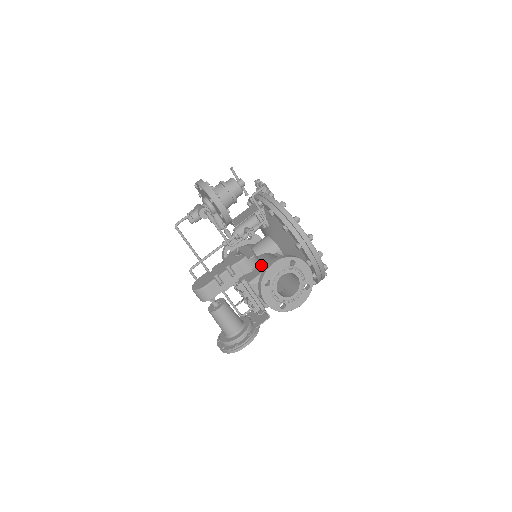
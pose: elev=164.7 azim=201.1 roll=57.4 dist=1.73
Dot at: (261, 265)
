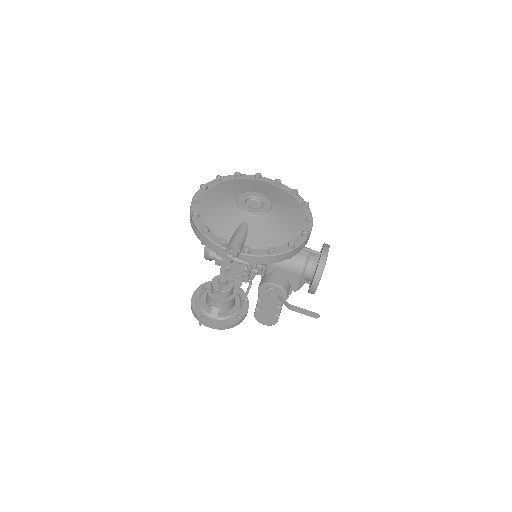
Dot at: (288, 276)
